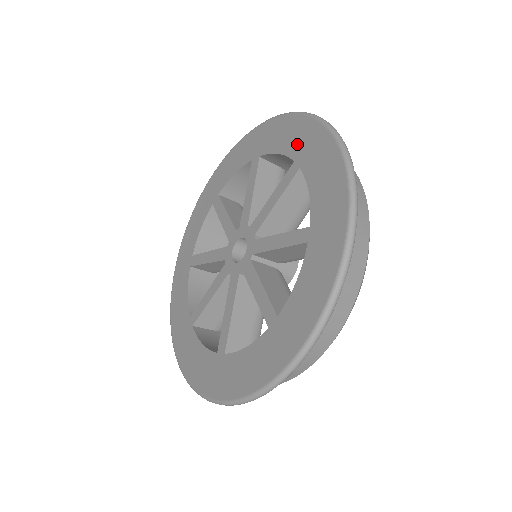
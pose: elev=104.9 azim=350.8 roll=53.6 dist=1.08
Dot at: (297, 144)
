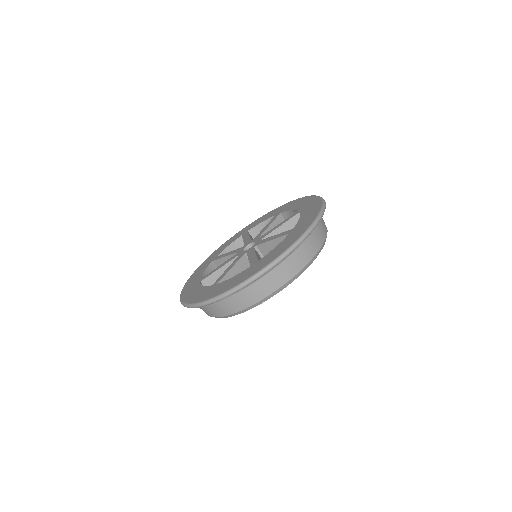
Dot at: (303, 222)
